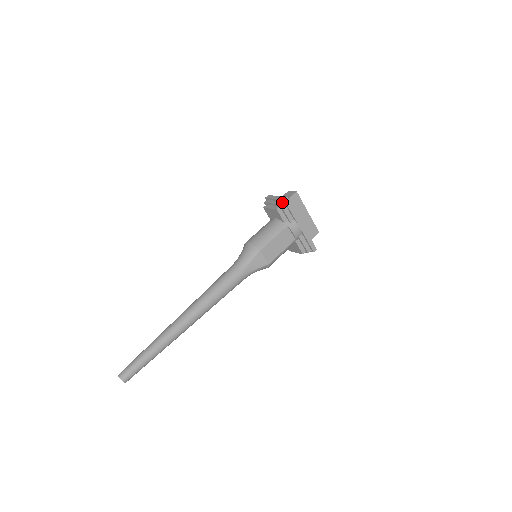
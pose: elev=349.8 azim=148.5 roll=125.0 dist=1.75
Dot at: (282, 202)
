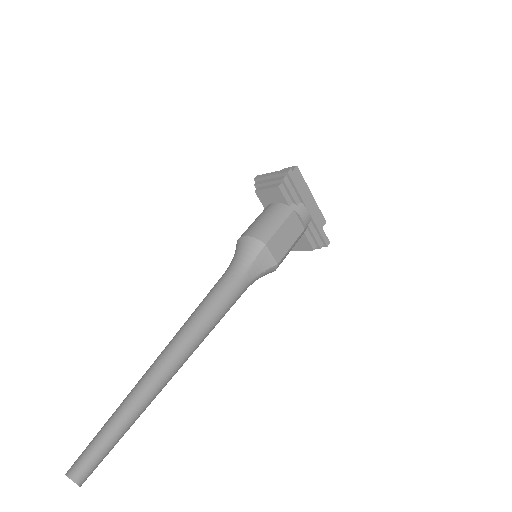
Dot at: (285, 176)
